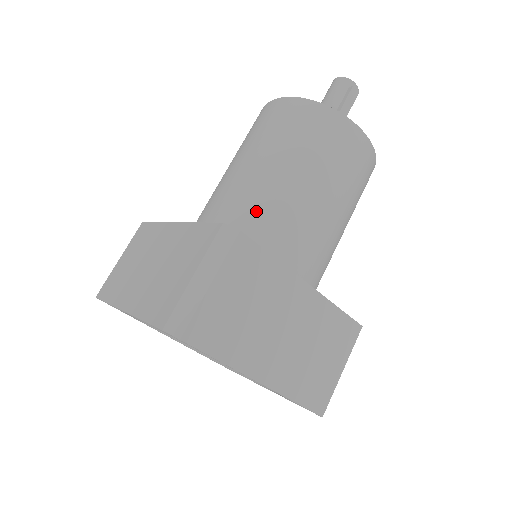
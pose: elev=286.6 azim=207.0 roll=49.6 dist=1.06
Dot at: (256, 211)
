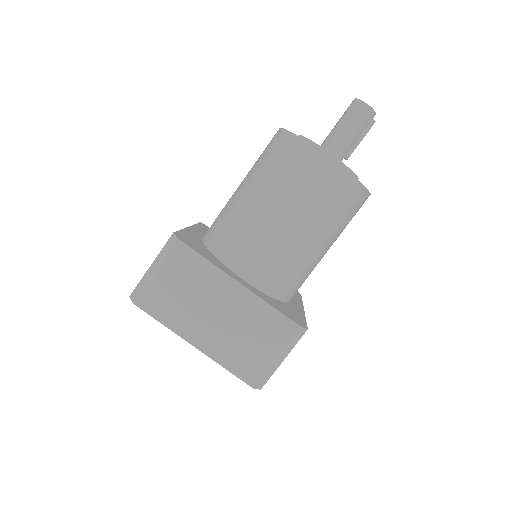
Dot at: (295, 273)
